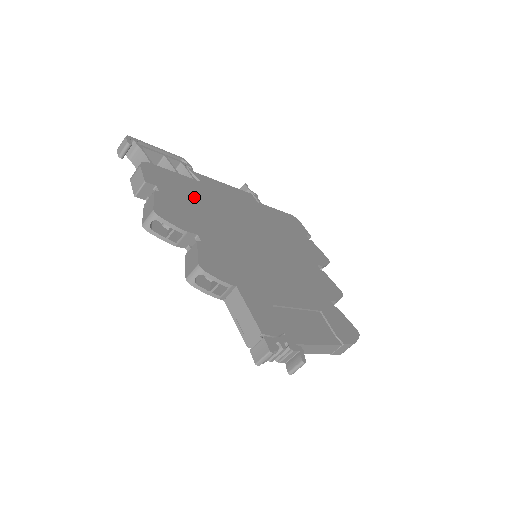
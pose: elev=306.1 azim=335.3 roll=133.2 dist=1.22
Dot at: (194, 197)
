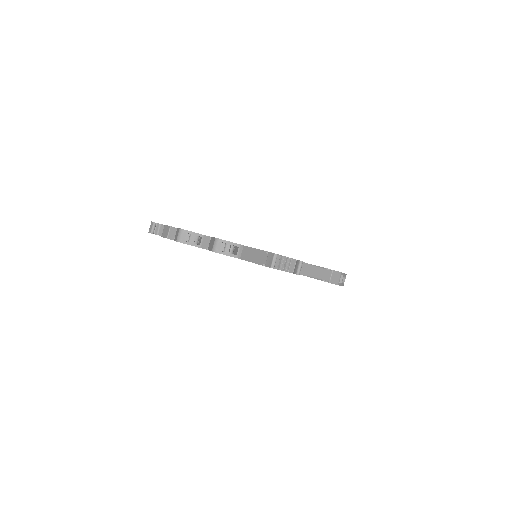
Dot at: occluded
